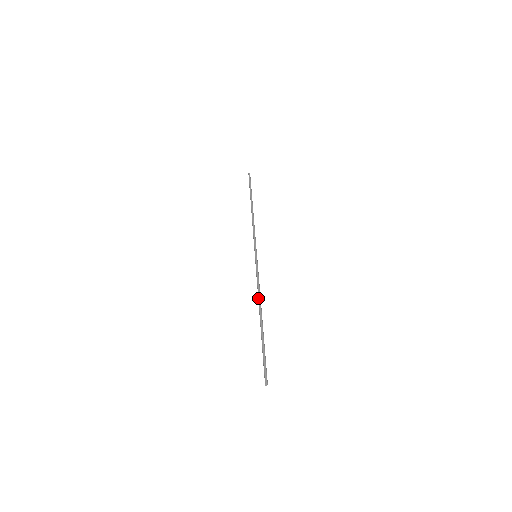
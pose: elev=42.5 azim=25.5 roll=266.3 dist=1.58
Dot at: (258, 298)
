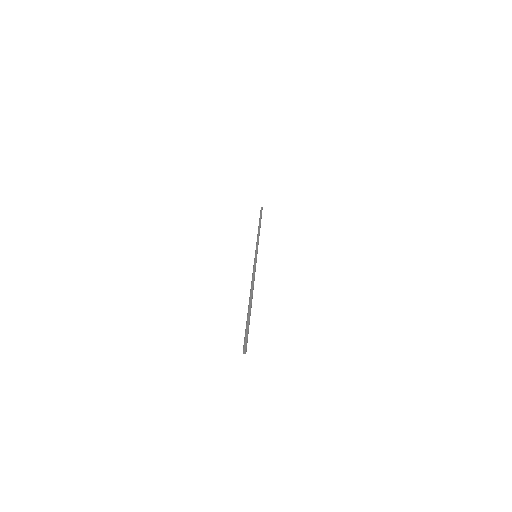
Dot at: (251, 285)
